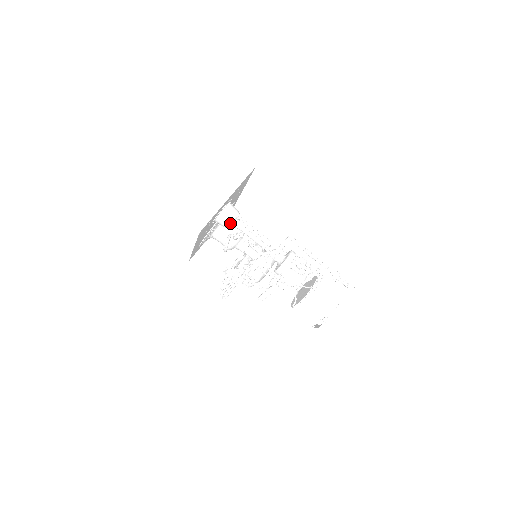
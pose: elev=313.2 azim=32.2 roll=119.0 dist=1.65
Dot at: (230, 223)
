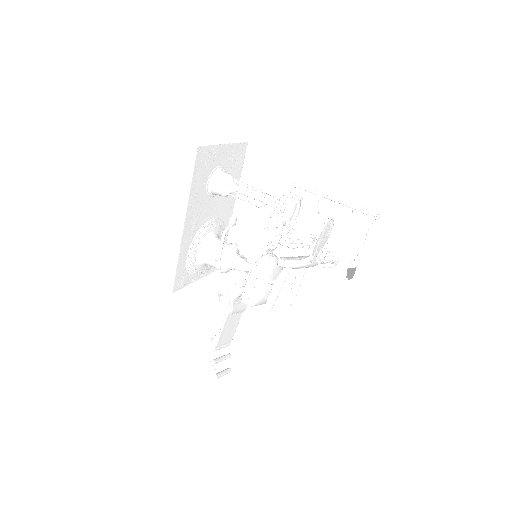
Dot at: (227, 180)
